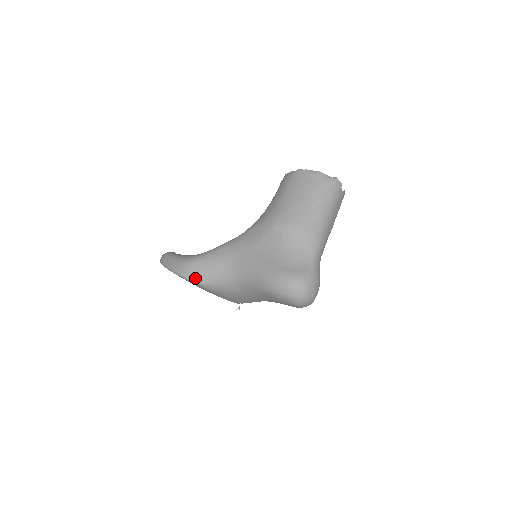
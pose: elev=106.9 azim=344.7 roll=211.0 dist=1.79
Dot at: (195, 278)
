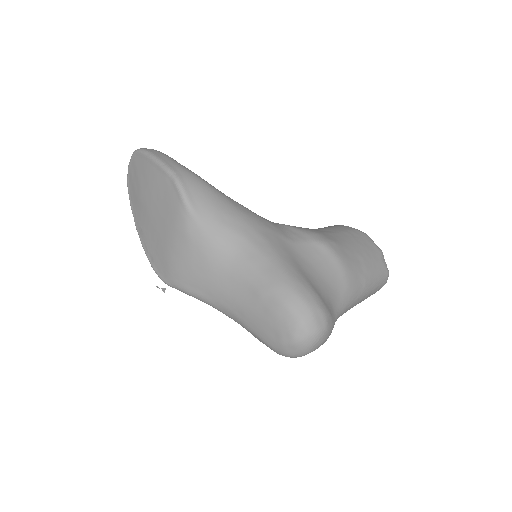
Dot at: (192, 198)
